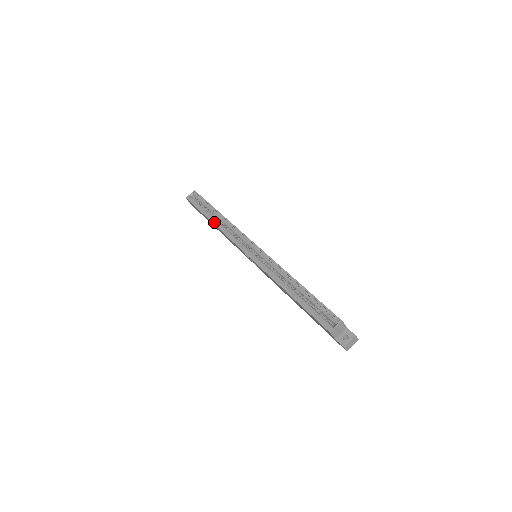
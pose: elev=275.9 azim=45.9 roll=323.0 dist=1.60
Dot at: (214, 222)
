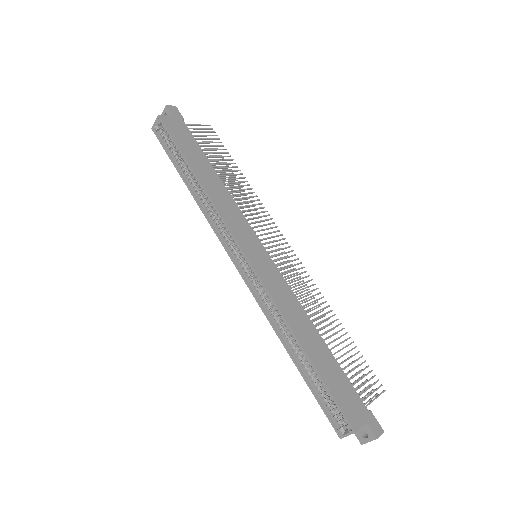
Dot at: (193, 191)
